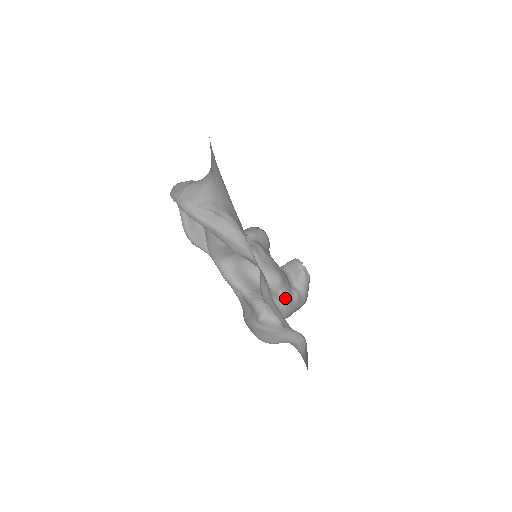
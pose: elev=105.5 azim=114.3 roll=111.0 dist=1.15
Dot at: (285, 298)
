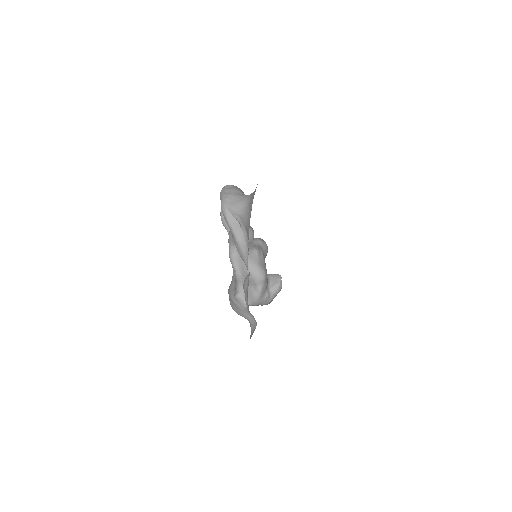
Dot at: (260, 291)
